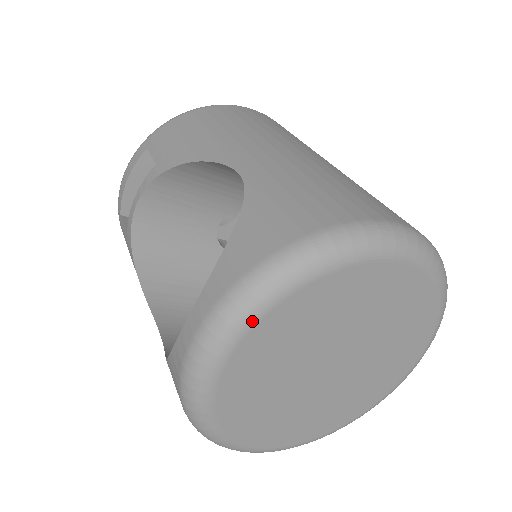
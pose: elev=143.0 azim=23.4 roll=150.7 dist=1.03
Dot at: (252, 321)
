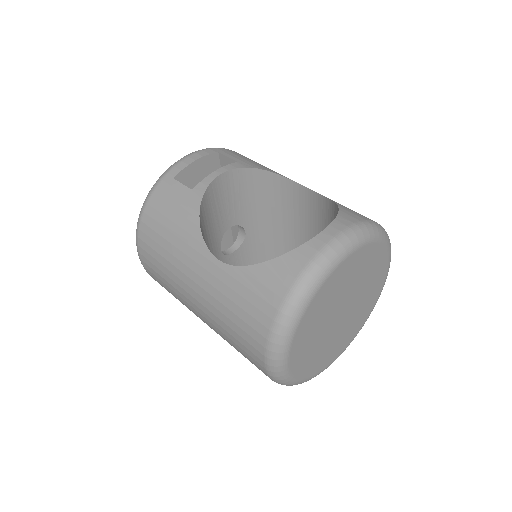
Dot at: (364, 243)
